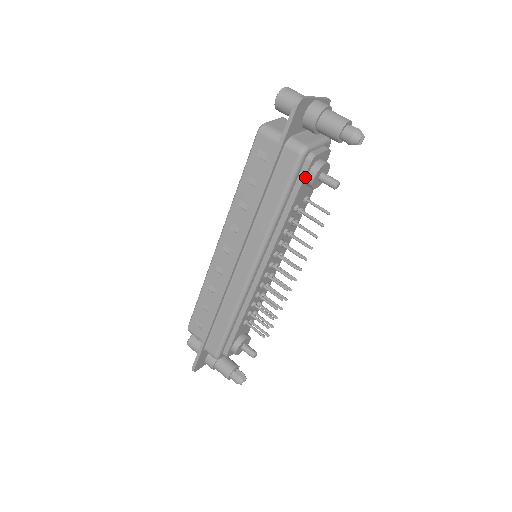
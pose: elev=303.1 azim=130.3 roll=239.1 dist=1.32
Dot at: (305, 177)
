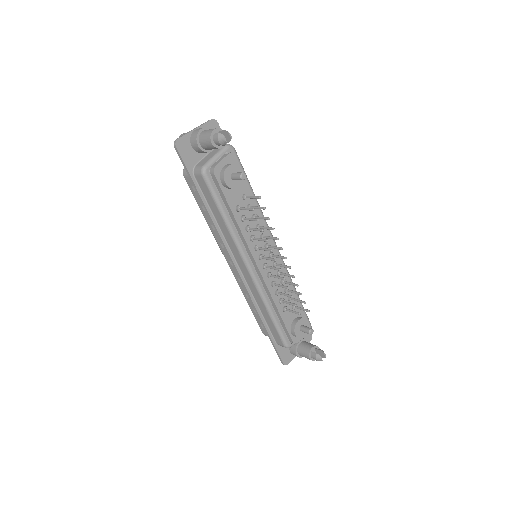
Dot at: (221, 186)
